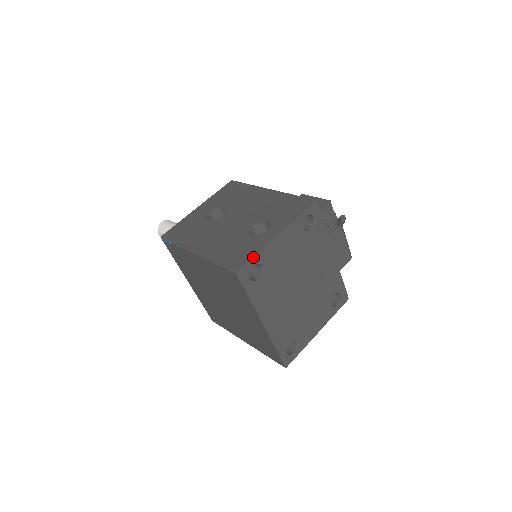
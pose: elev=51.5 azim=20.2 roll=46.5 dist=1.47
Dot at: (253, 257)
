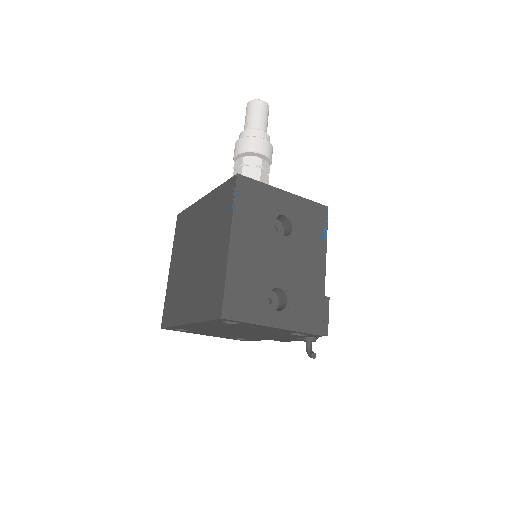
Dot at: (244, 322)
